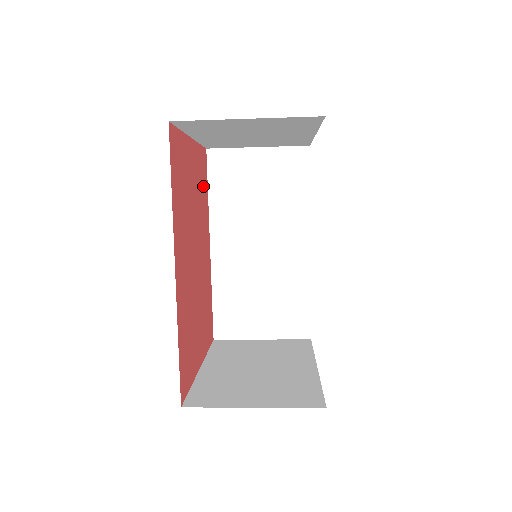
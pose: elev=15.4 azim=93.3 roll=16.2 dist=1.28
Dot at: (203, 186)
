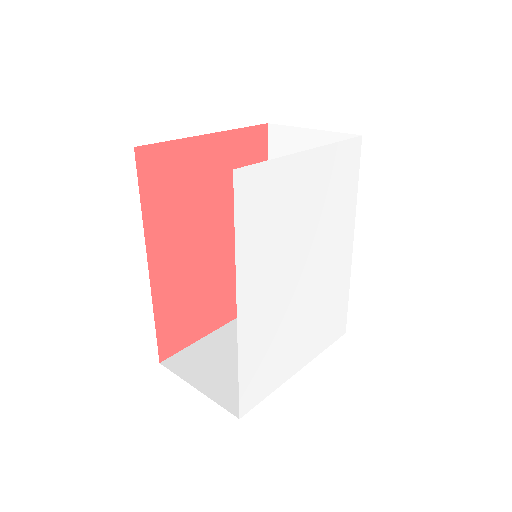
Dot at: occluded
